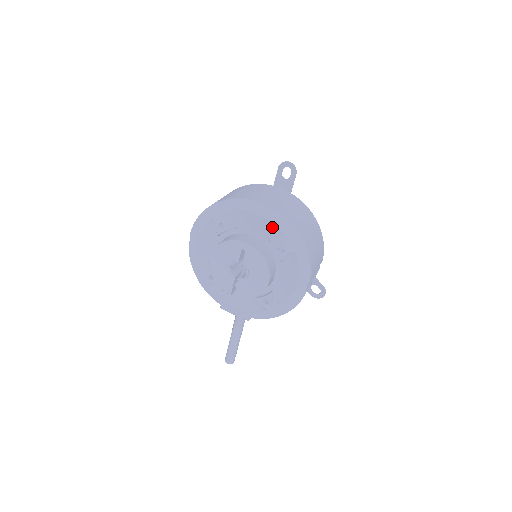
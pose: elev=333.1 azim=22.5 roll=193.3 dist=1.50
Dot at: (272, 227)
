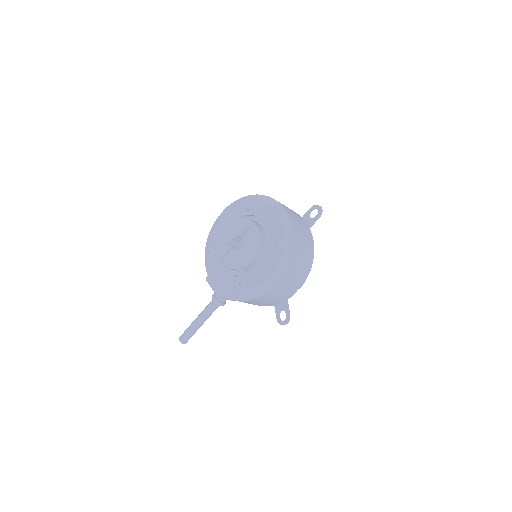
Dot at: (279, 224)
